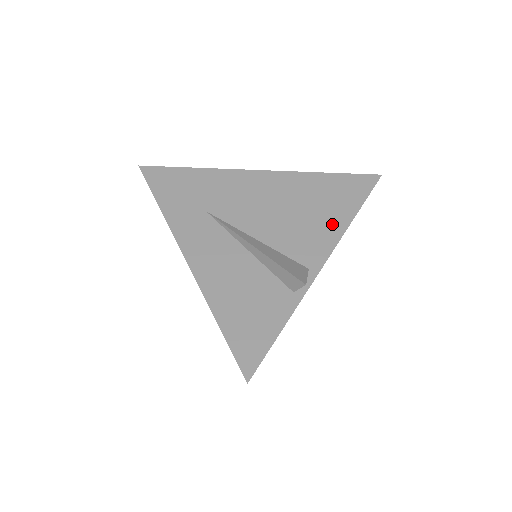
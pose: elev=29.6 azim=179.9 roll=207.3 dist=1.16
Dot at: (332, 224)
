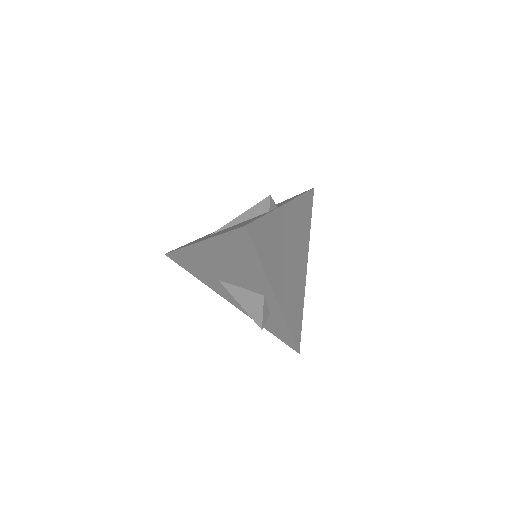
Dot at: occluded
